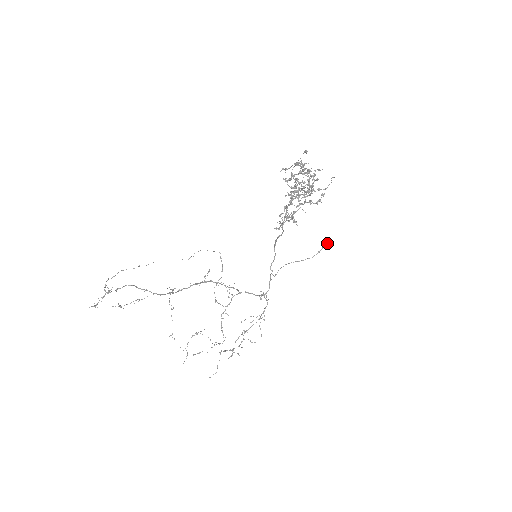
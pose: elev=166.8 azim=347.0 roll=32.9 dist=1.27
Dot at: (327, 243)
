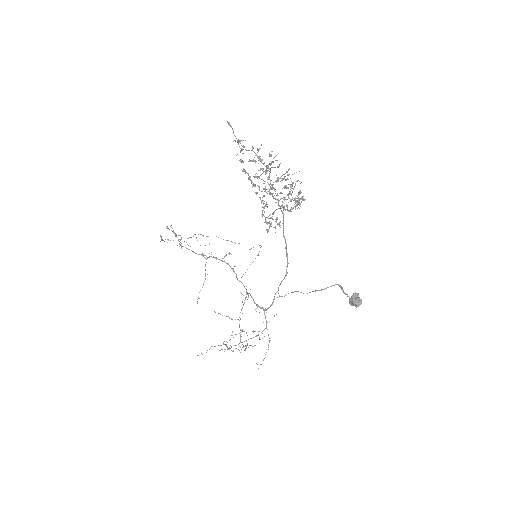
Dot at: (351, 297)
